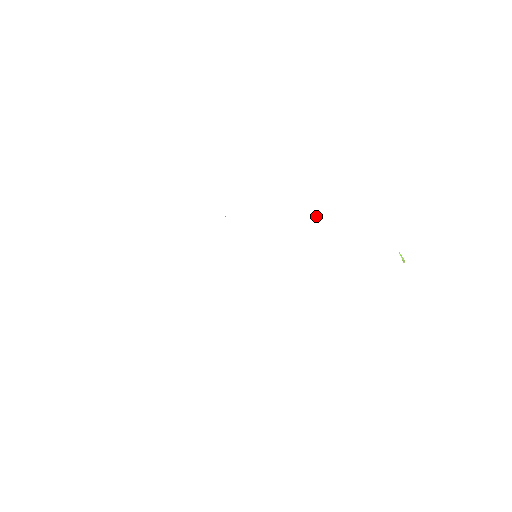
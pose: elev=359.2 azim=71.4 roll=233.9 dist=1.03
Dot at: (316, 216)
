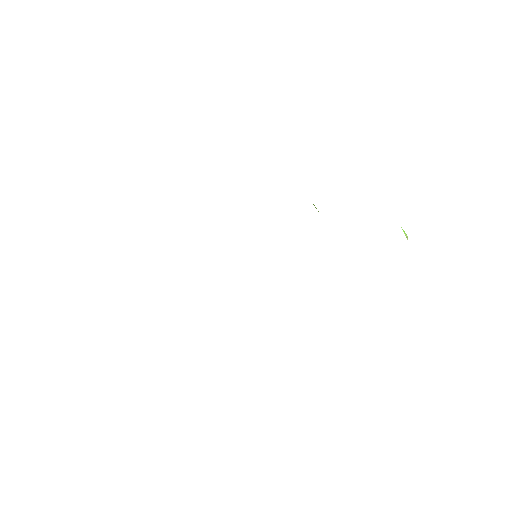
Dot at: (315, 207)
